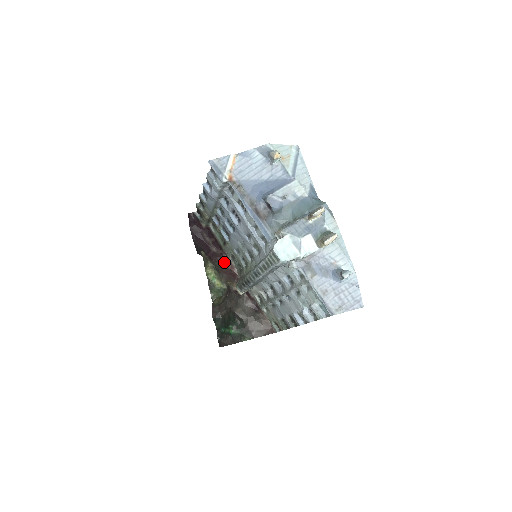
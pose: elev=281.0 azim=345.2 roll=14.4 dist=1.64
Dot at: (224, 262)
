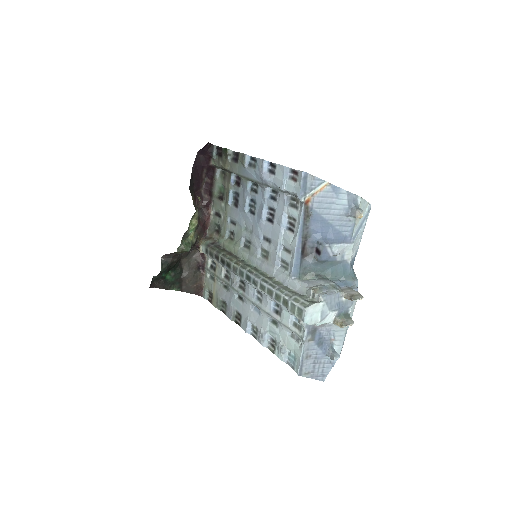
Dot at: (203, 209)
